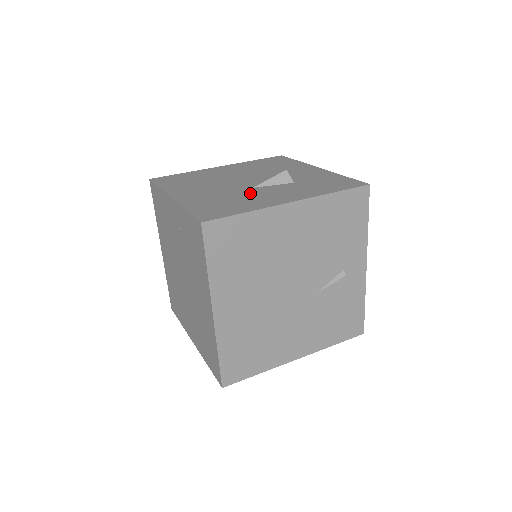
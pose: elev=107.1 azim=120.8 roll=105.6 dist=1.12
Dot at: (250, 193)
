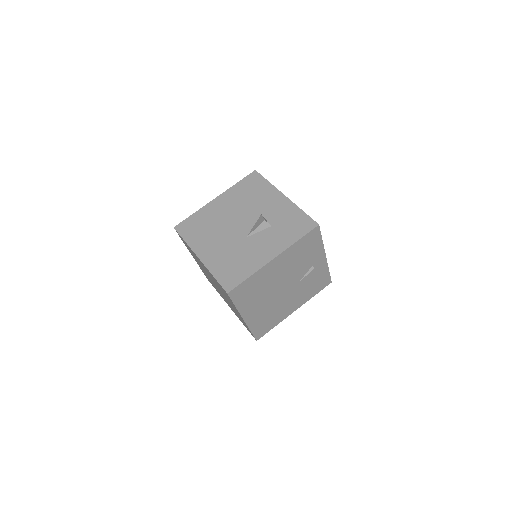
Dot at: (246, 247)
